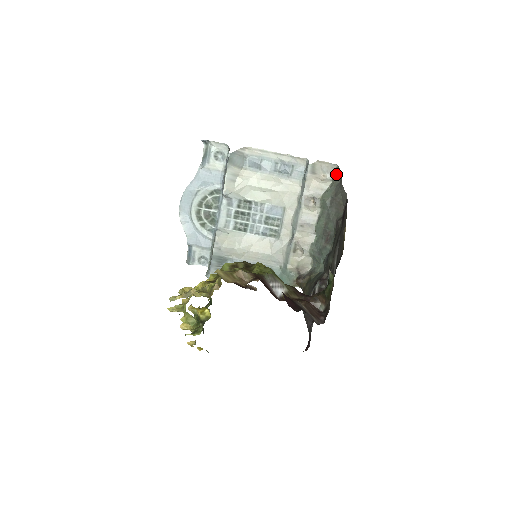
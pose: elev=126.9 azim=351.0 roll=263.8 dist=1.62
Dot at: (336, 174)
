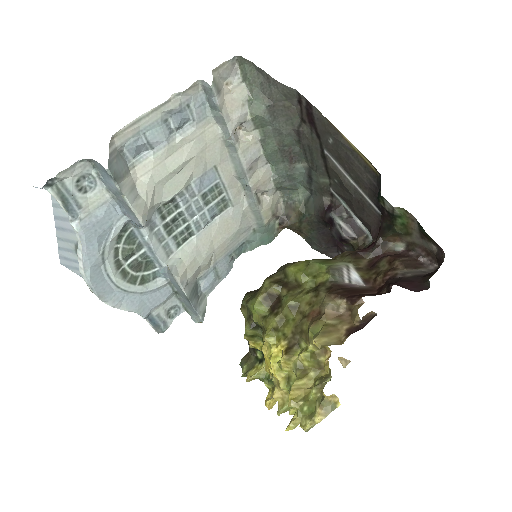
Dot at: (245, 70)
